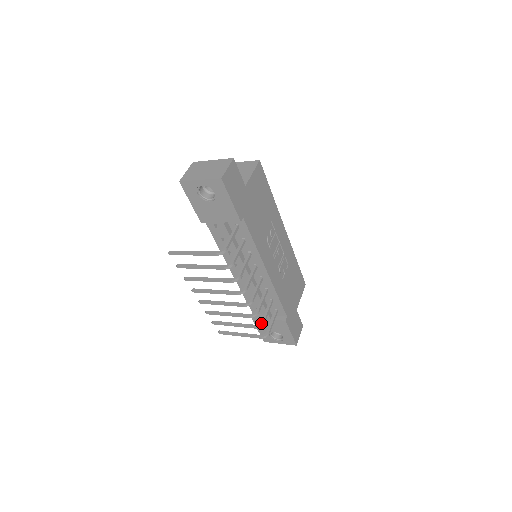
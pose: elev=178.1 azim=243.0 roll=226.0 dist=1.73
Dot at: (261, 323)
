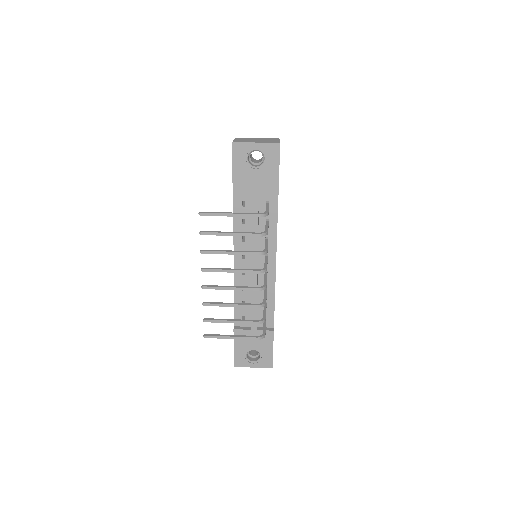
Dot at: (263, 319)
